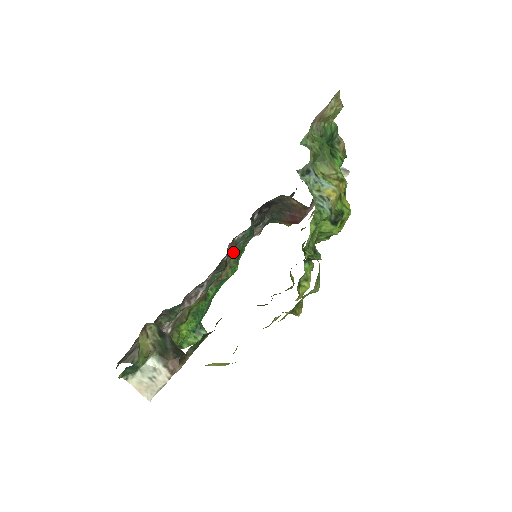
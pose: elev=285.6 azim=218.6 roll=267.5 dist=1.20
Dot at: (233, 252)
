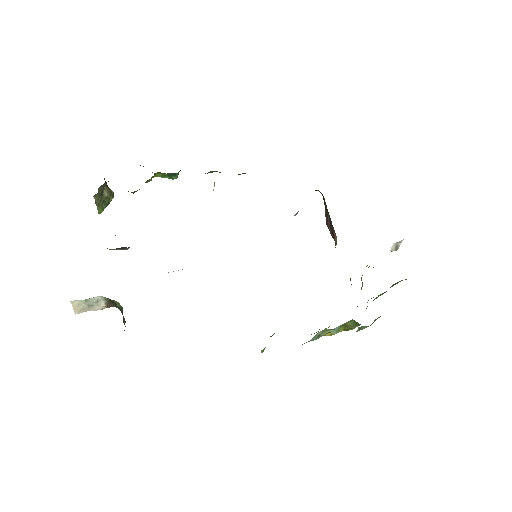
Dot at: occluded
